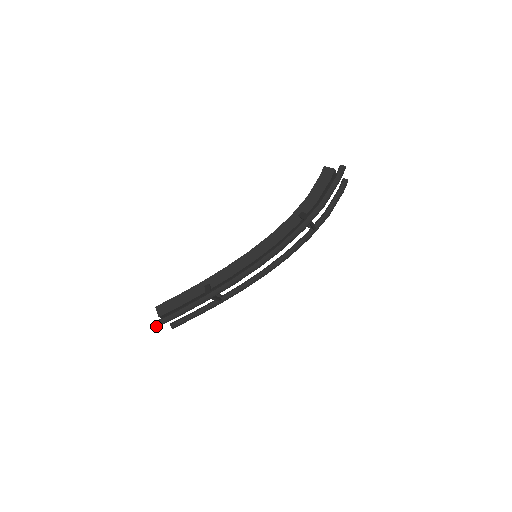
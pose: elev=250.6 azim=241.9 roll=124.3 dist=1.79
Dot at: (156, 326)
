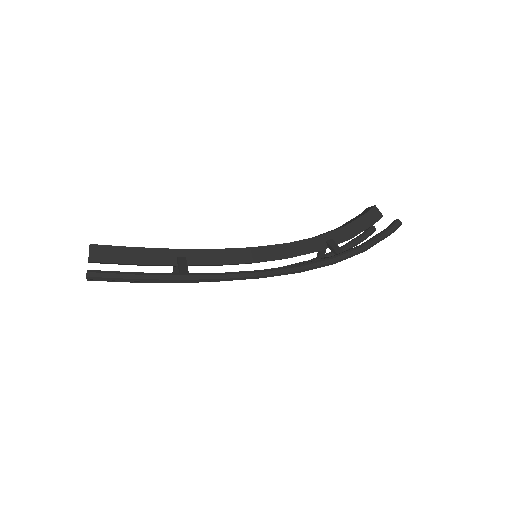
Dot at: (87, 277)
